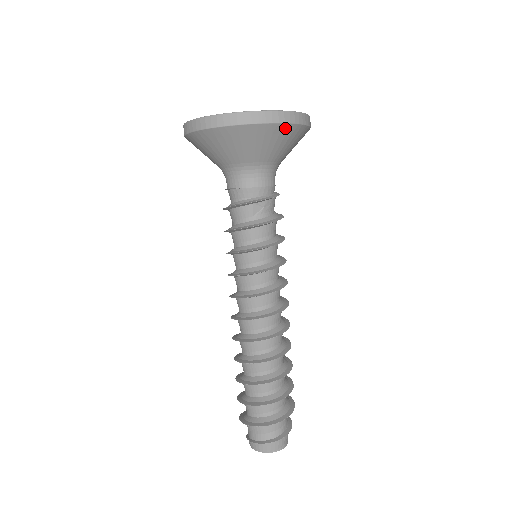
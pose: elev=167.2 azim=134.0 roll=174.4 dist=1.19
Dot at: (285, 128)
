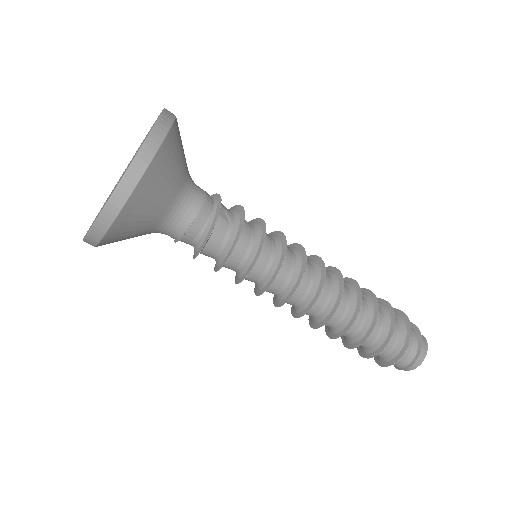
Dot at: (176, 125)
